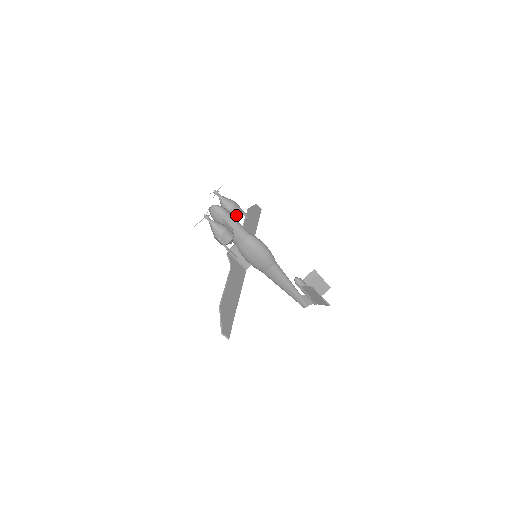
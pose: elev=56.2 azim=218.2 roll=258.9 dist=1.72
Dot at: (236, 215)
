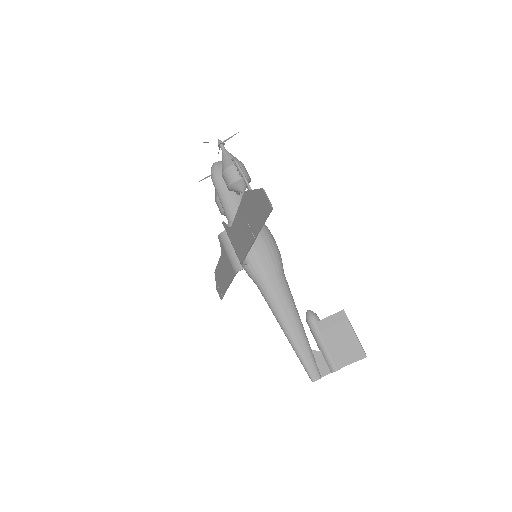
Dot at: occluded
